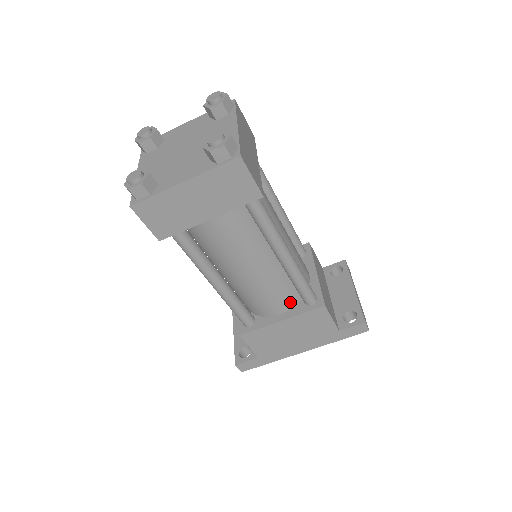
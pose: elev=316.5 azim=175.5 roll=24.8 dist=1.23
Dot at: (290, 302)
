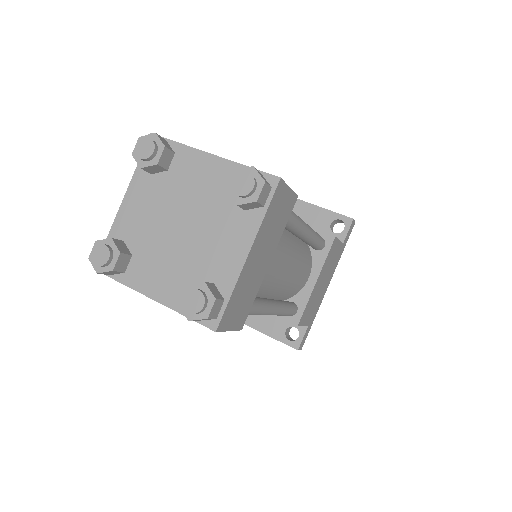
Dot at: (309, 261)
